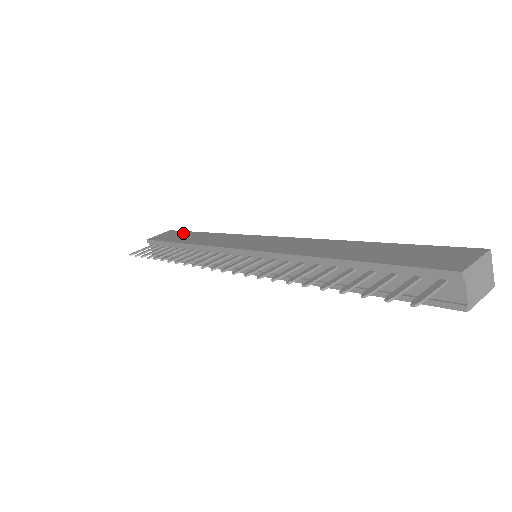
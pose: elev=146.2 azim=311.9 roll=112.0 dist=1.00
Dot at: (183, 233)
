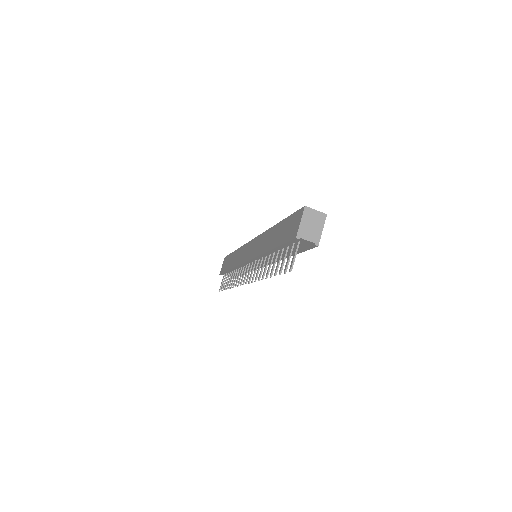
Dot at: (229, 258)
